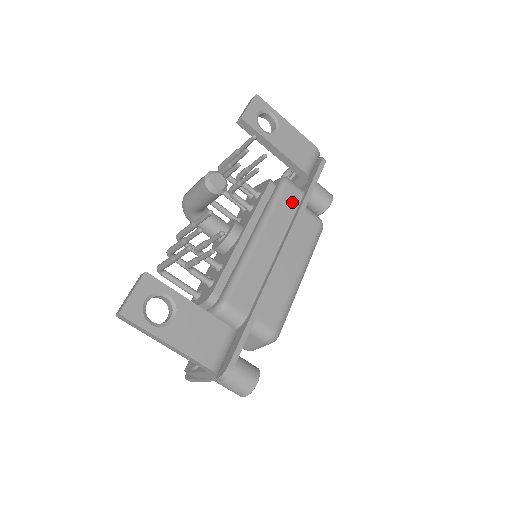
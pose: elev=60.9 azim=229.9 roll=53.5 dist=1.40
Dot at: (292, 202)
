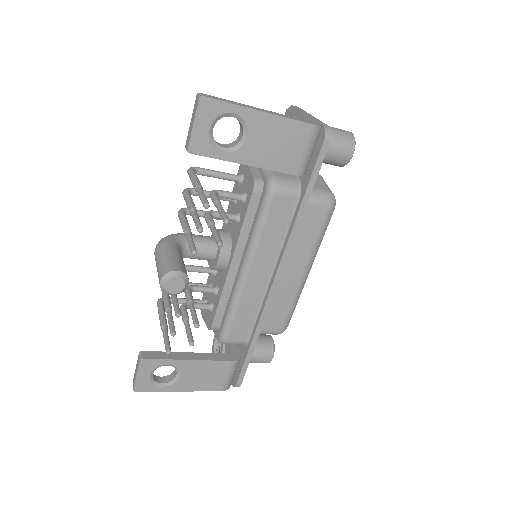
Dot at: (284, 216)
